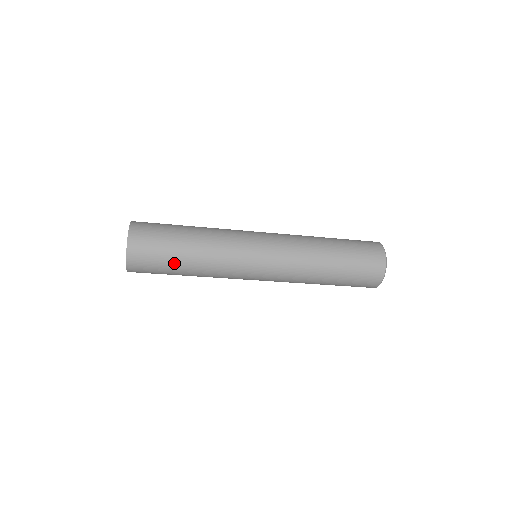
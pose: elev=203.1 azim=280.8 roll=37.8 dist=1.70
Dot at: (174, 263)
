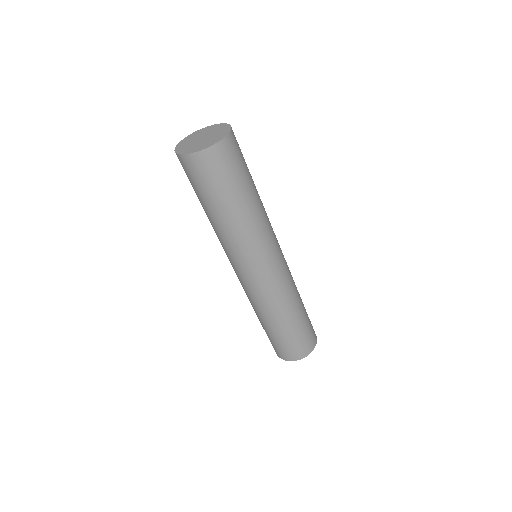
Dot at: (246, 184)
